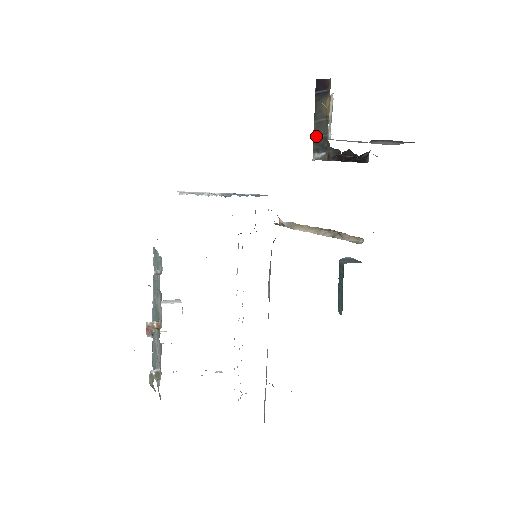
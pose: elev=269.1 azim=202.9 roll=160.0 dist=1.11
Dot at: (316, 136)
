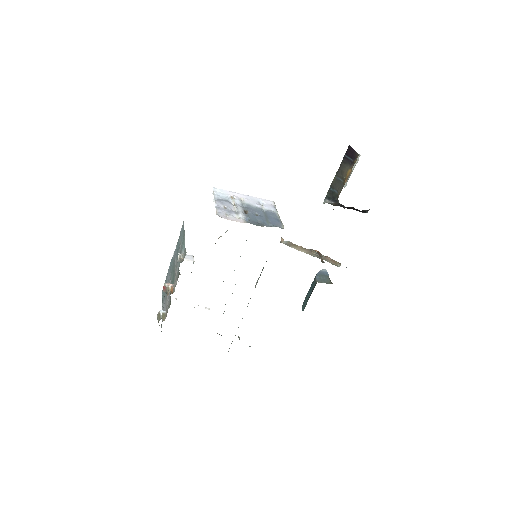
Dot at: (332, 188)
